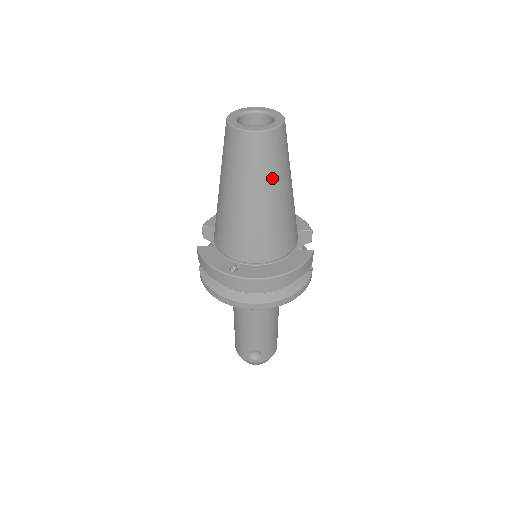
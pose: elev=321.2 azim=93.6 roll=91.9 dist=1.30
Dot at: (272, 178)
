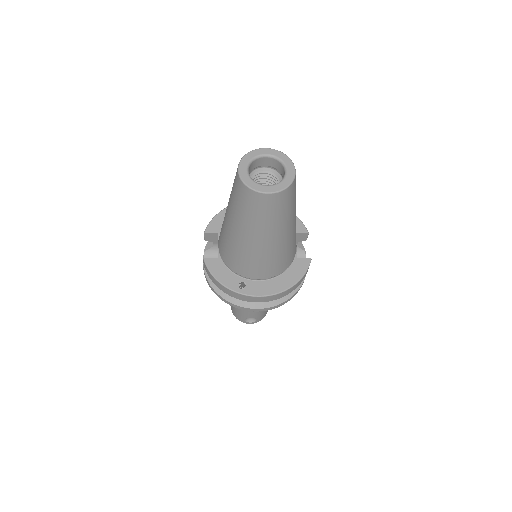
Dot at: (282, 222)
